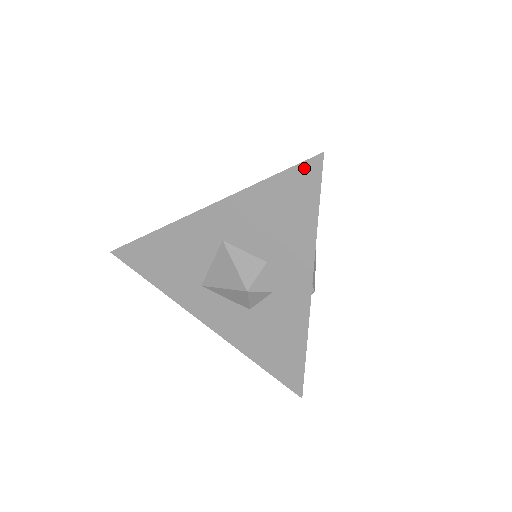
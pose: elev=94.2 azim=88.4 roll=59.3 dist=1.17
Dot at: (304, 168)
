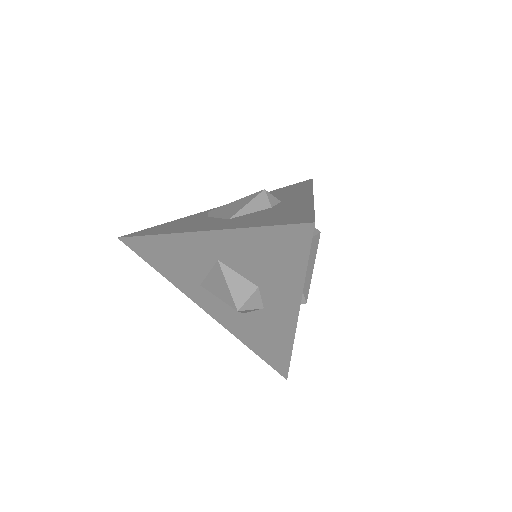
Dot at: (295, 229)
